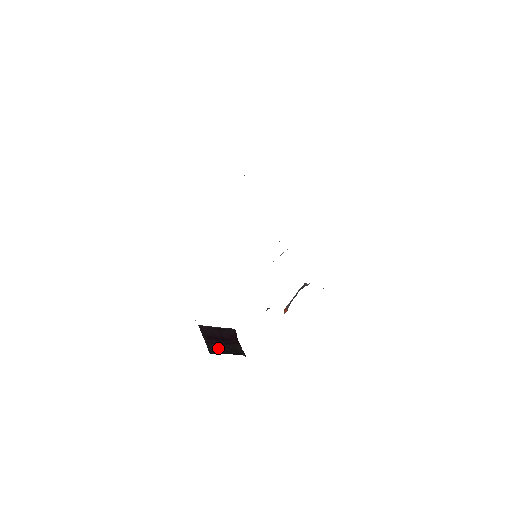
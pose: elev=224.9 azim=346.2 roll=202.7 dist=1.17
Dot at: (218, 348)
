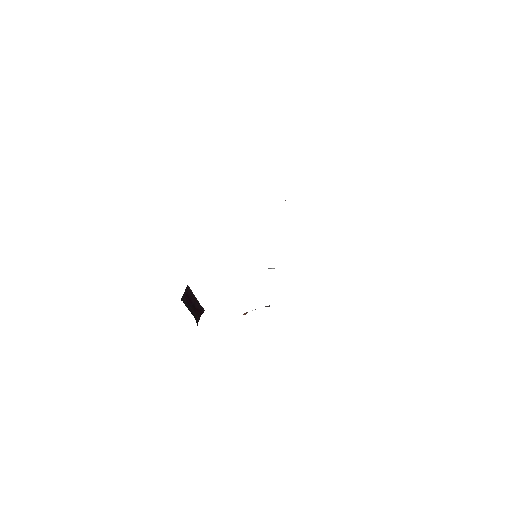
Dot at: (187, 304)
